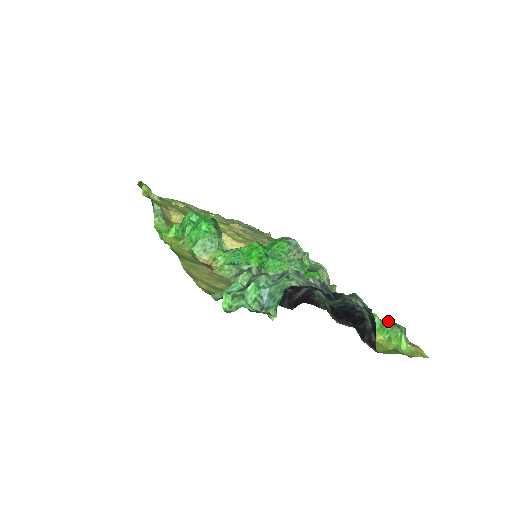
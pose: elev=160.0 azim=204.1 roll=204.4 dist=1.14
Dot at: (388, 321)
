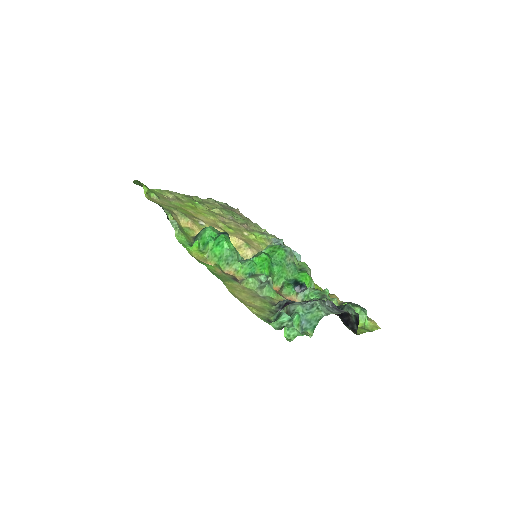
Dot at: (357, 307)
